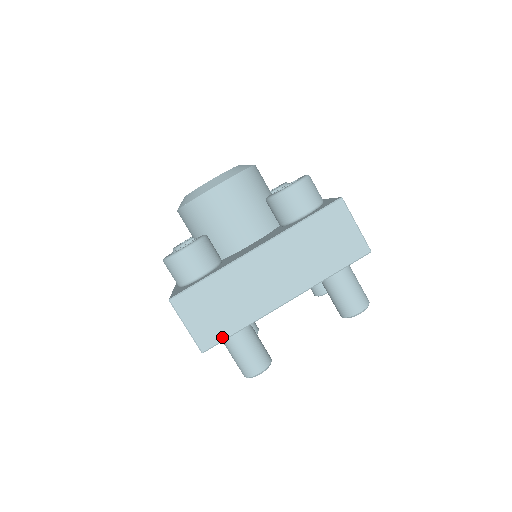
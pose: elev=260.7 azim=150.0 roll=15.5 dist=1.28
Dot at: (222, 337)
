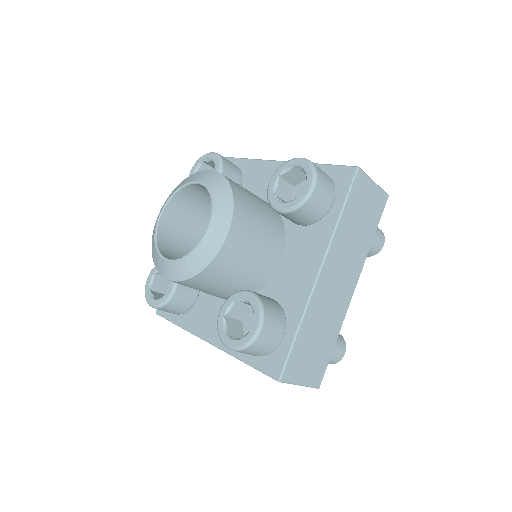
Dot at: occluded
